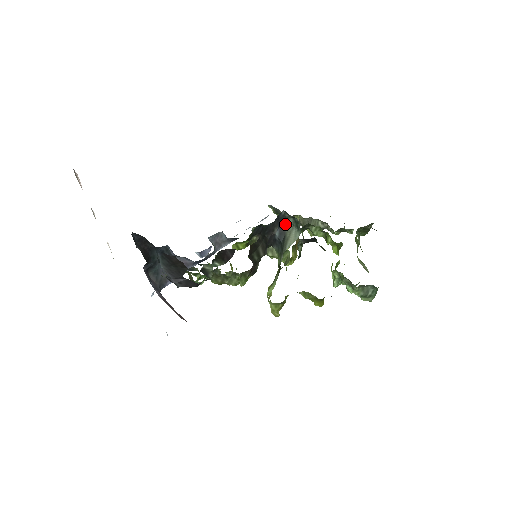
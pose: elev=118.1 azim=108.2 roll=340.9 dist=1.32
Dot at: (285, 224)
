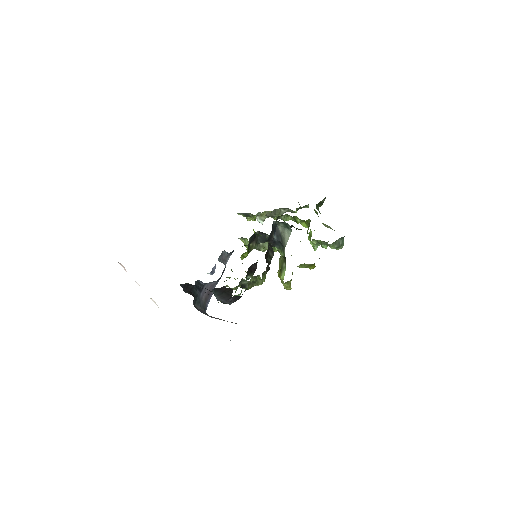
Dot at: (278, 229)
